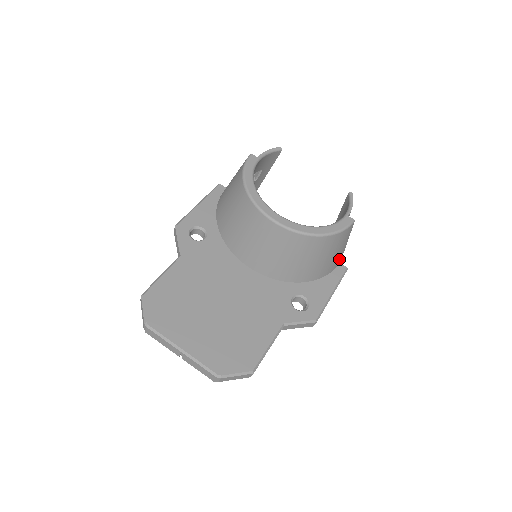
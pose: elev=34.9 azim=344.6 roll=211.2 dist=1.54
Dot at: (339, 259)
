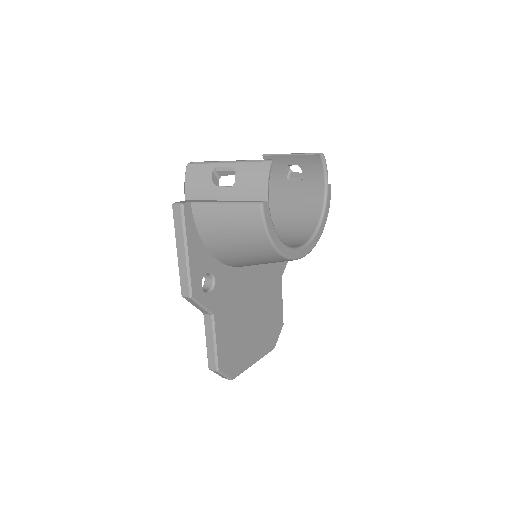
Dot at: occluded
